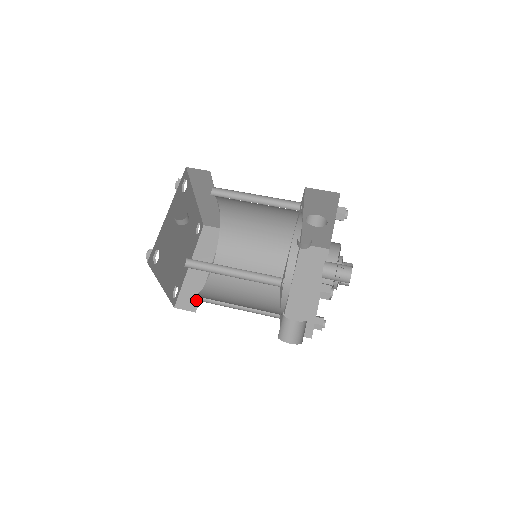
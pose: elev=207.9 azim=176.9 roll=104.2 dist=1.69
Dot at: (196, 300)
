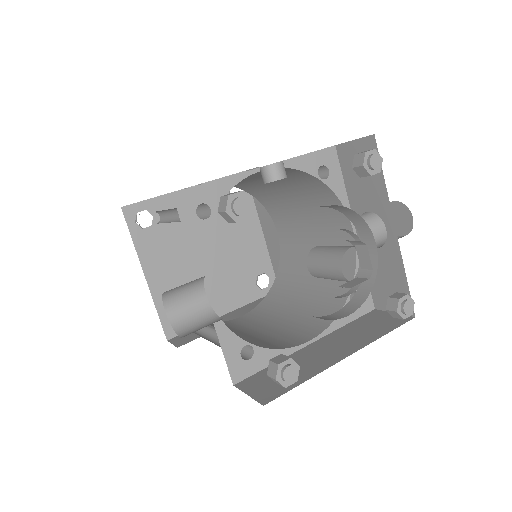
Dot at: (192, 338)
